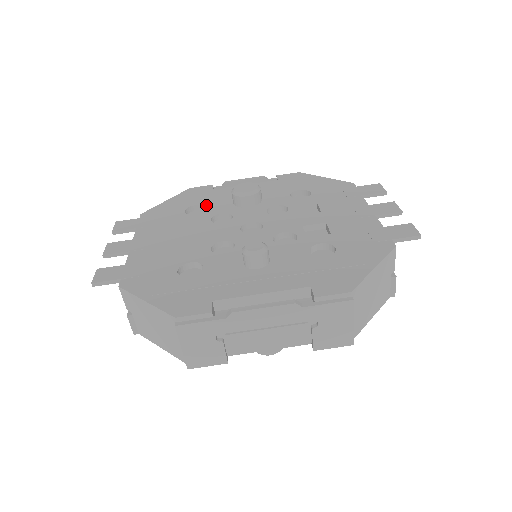
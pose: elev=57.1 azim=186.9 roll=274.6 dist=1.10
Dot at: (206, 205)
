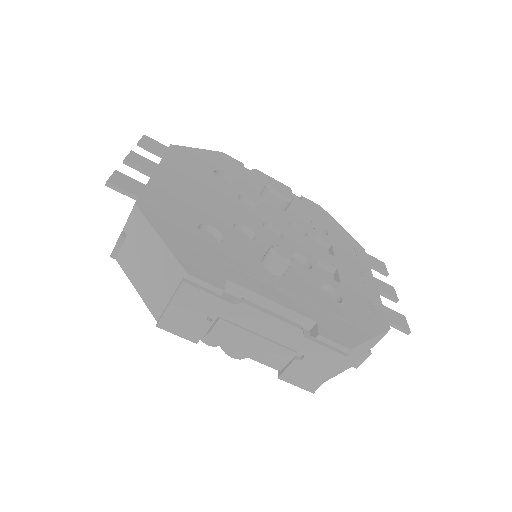
Dot at: (235, 179)
